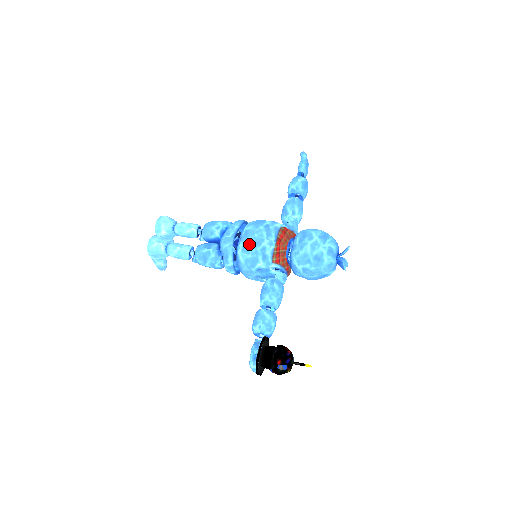
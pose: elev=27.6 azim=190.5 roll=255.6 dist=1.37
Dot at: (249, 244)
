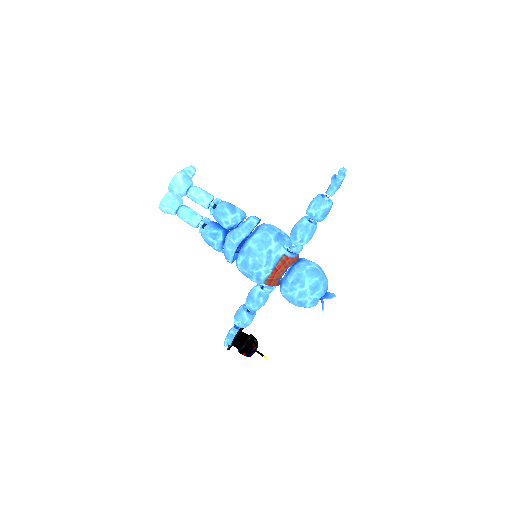
Dot at: (248, 263)
